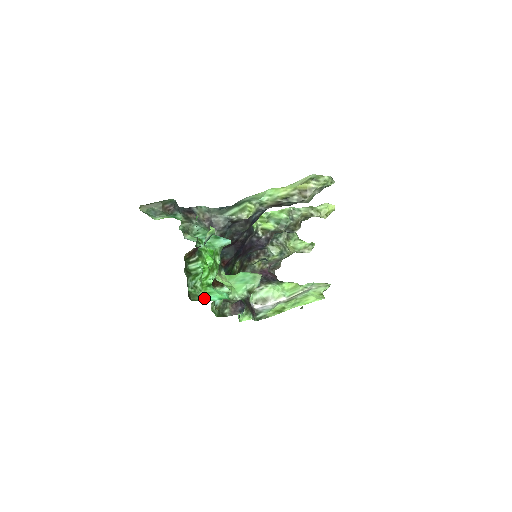
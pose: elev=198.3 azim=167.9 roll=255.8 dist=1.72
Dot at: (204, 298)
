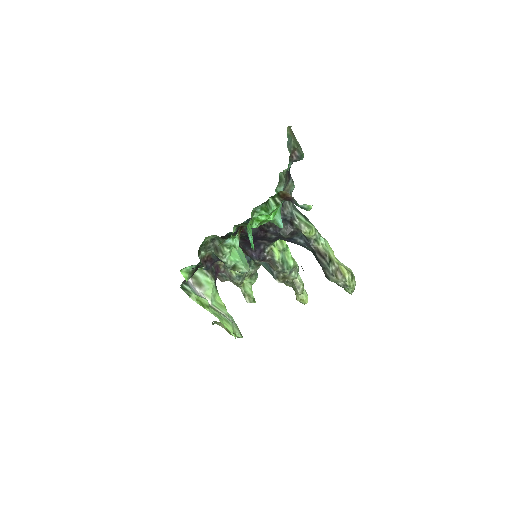
Dot at: (247, 227)
